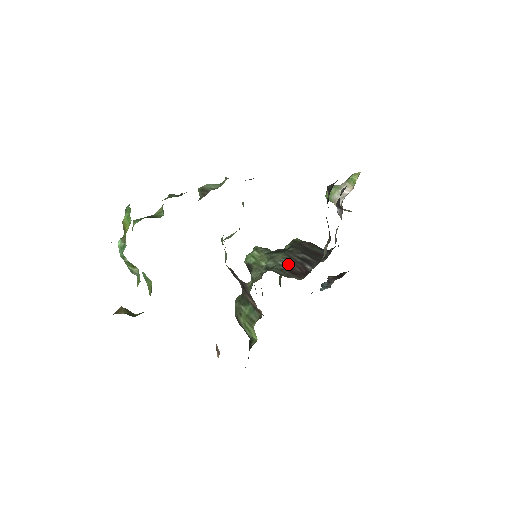
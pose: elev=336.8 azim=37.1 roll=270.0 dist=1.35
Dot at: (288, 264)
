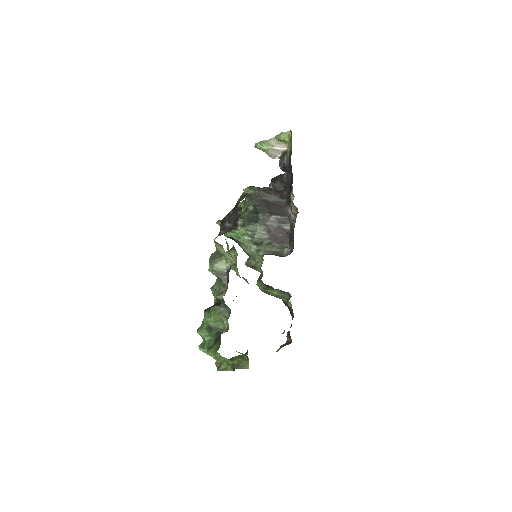
Dot at: (271, 235)
